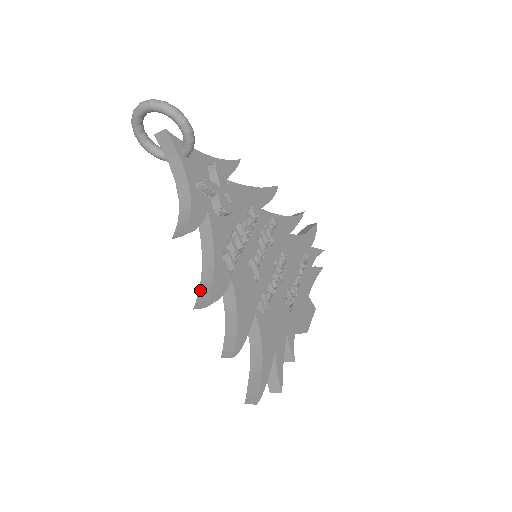
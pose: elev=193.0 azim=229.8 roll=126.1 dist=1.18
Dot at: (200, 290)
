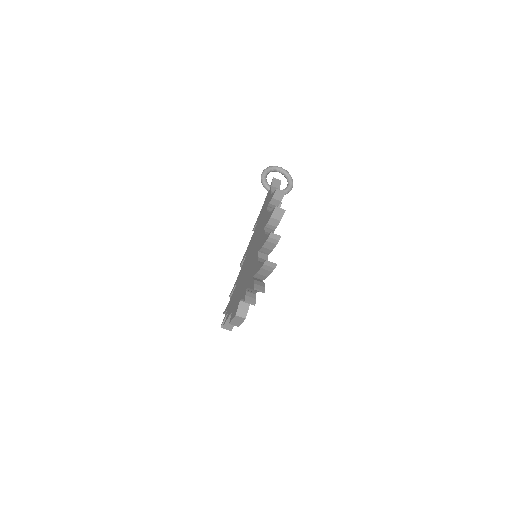
Dot at: occluded
